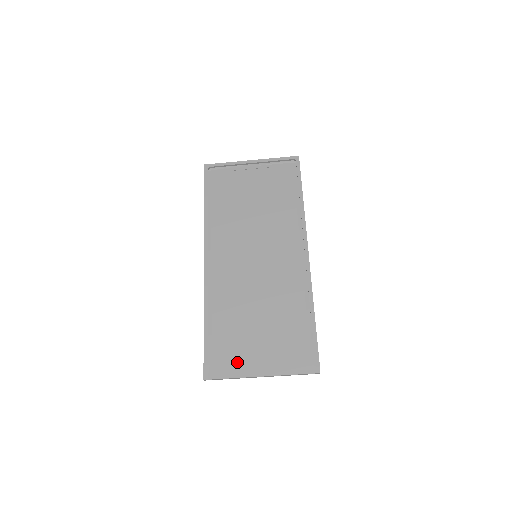
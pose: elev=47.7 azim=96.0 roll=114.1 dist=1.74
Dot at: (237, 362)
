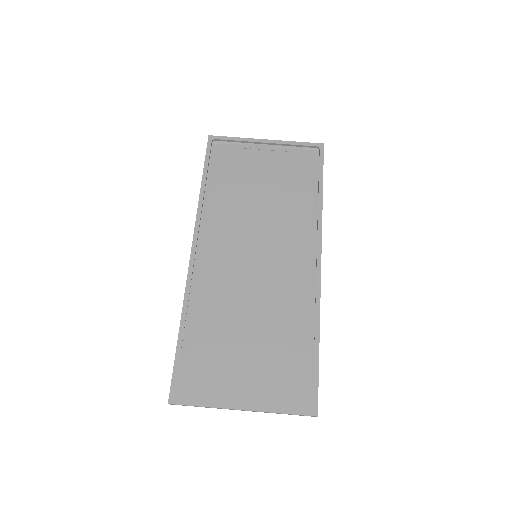
Dot at: (214, 387)
